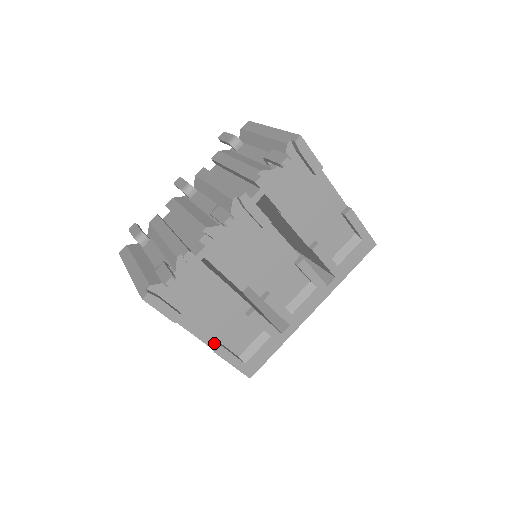
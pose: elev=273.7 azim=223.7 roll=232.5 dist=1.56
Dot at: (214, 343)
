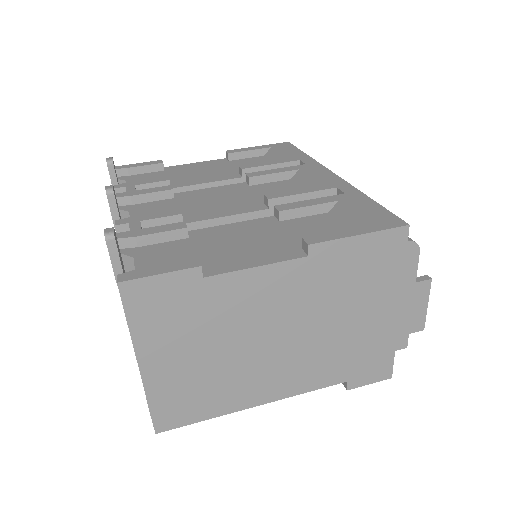
Dot at: (300, 253)
